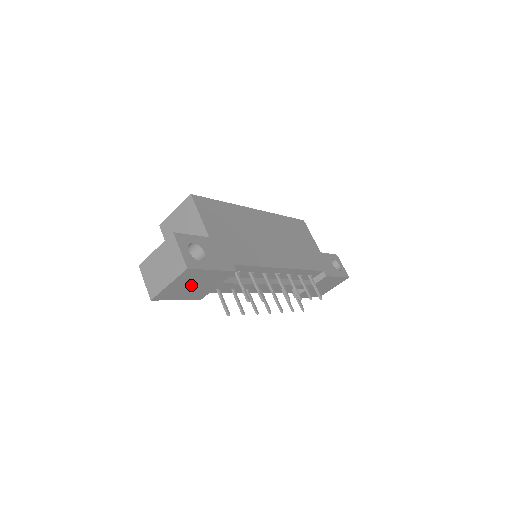
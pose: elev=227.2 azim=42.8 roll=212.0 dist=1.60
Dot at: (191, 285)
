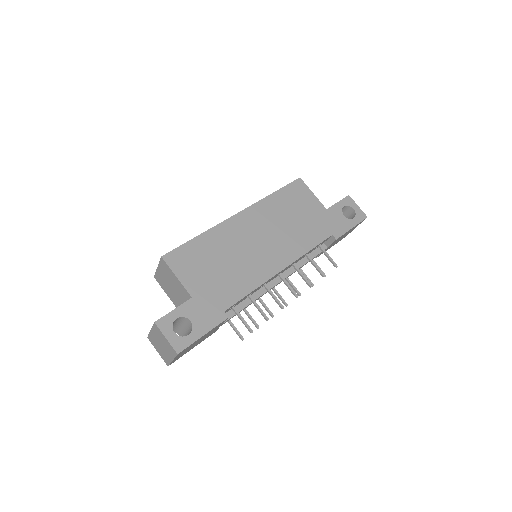
Dot at: occluded
